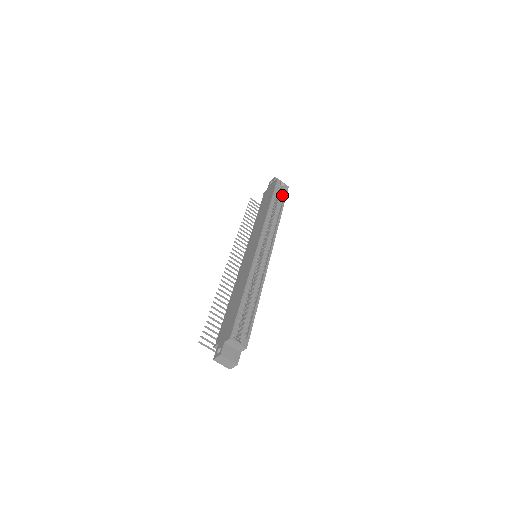
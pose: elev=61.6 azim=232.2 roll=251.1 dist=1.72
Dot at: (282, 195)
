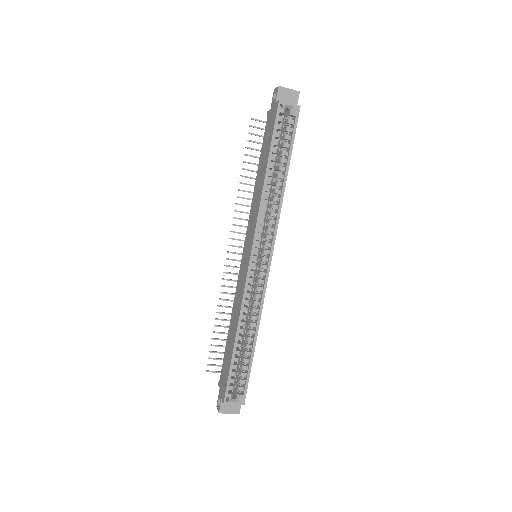
Dot at: (289, 131)
